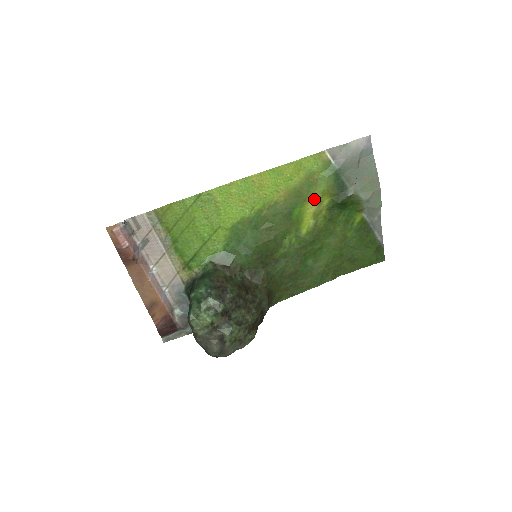
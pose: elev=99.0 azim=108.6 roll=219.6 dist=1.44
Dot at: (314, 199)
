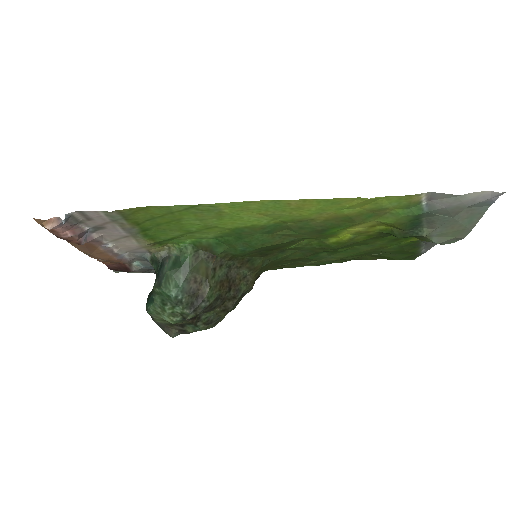
Dot at: (368, 223)
